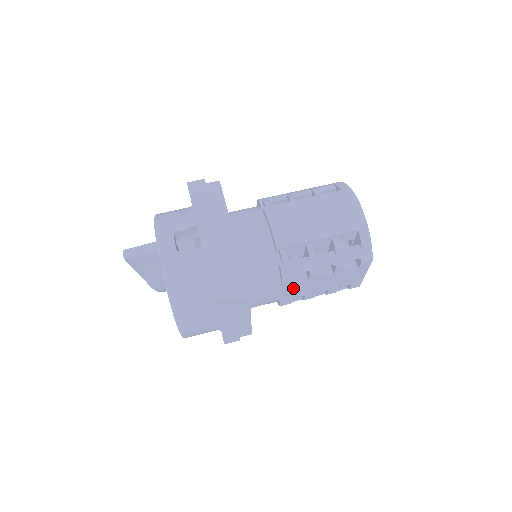
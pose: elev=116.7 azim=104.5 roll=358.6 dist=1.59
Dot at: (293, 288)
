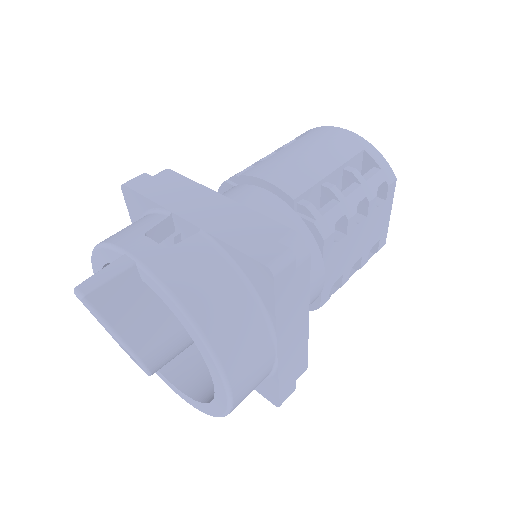
Dot at: (332, 258)
